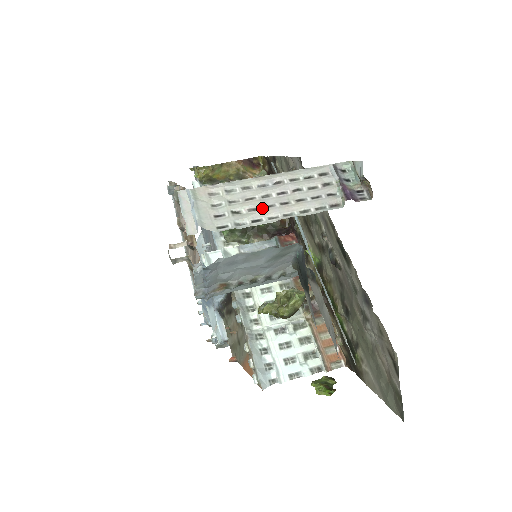
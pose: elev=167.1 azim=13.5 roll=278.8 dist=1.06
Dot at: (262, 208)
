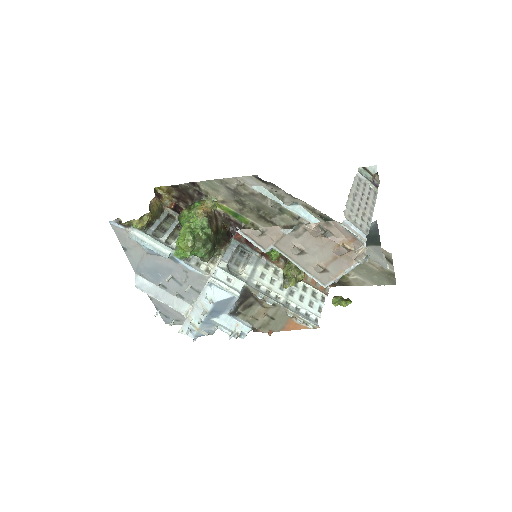
Dot at: (365, 211)
